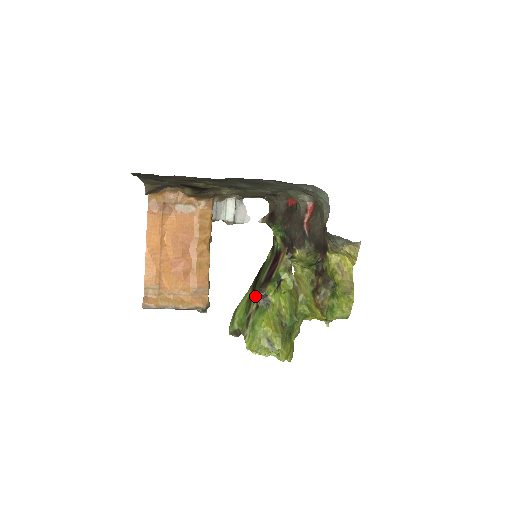
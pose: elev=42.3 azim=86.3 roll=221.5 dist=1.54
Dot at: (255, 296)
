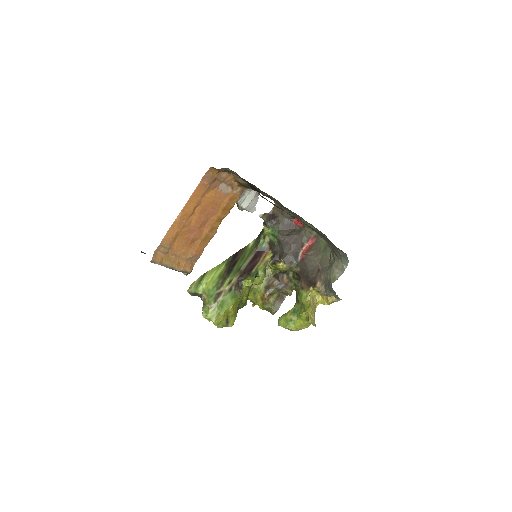
Dot at: (232, 279)
